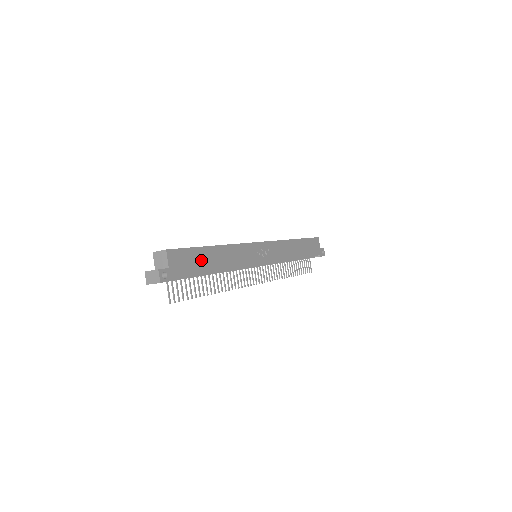
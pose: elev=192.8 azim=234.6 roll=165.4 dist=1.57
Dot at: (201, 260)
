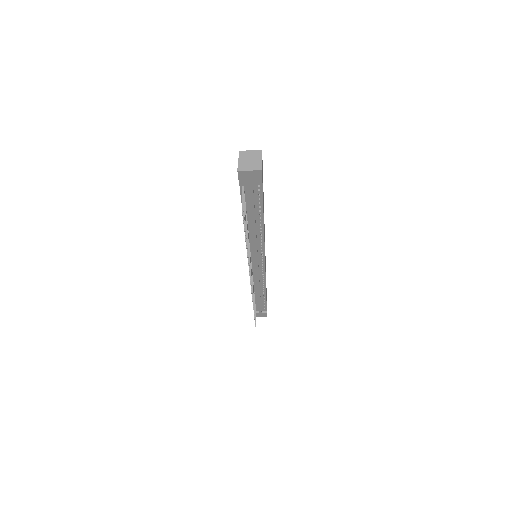
Dot at: occluded
